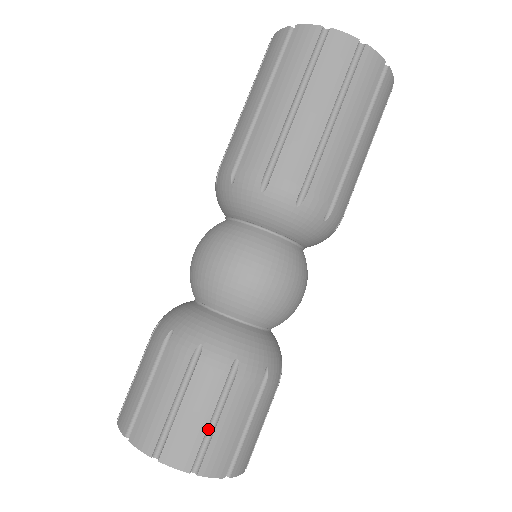
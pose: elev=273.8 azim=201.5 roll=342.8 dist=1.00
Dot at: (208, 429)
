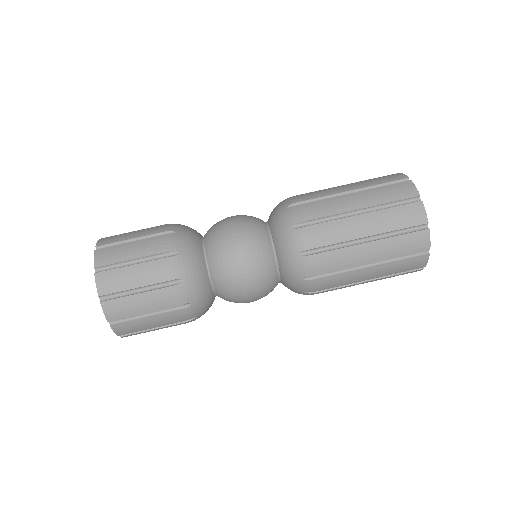
Dot at: (126, 263)
